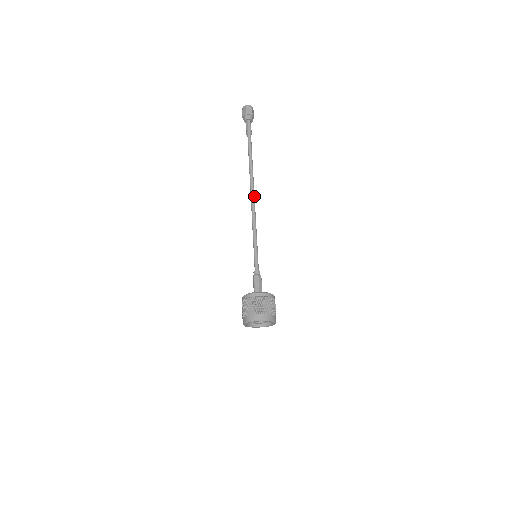
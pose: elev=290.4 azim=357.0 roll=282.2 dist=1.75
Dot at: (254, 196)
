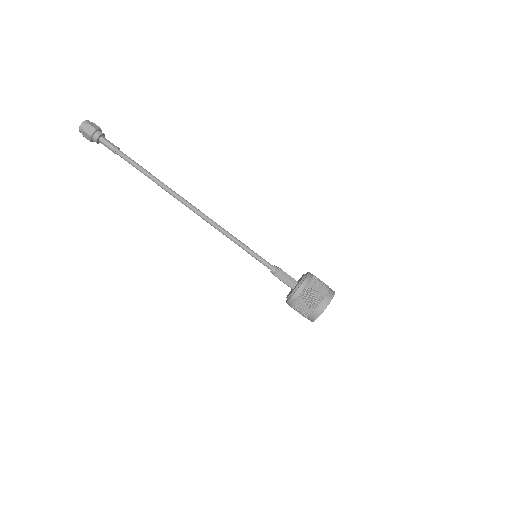
Dot at: (193, 206)
